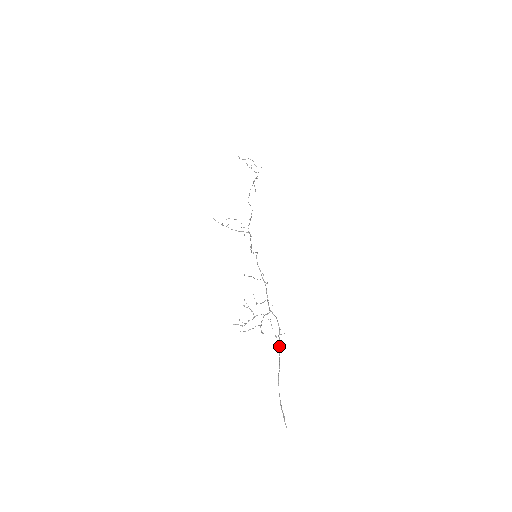
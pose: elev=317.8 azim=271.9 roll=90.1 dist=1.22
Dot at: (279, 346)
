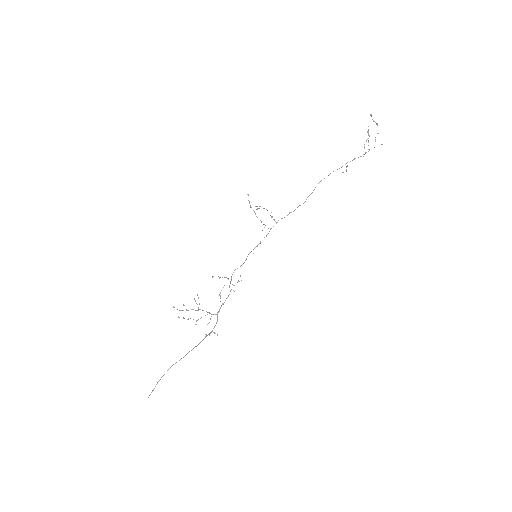
Dot at: (199, 343)
